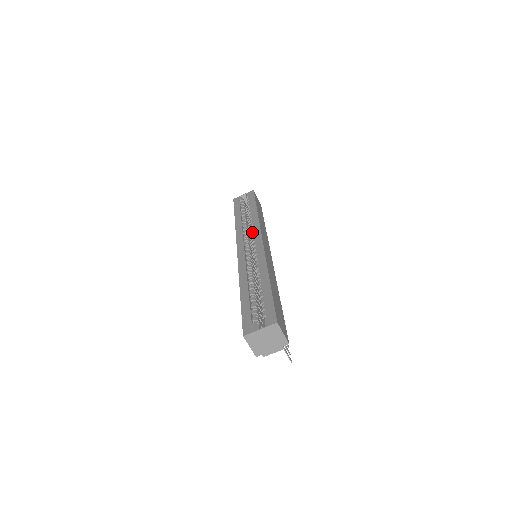
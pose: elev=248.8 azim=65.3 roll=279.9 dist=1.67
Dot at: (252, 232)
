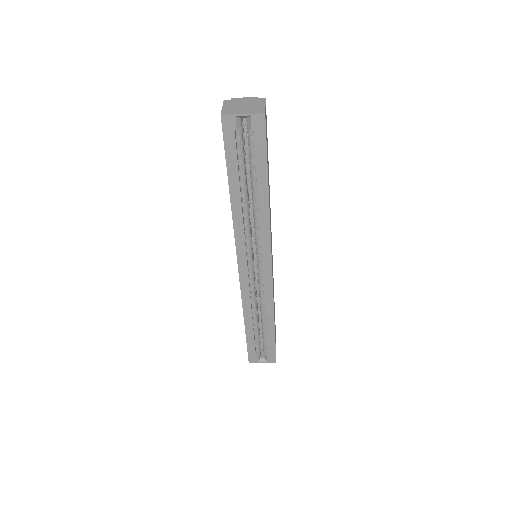
Dot at: (258, 242)
